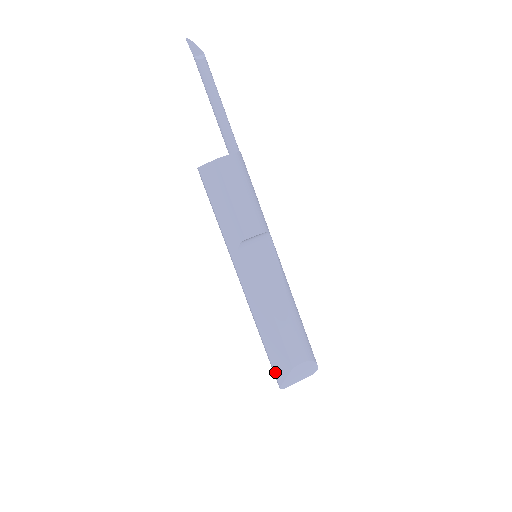
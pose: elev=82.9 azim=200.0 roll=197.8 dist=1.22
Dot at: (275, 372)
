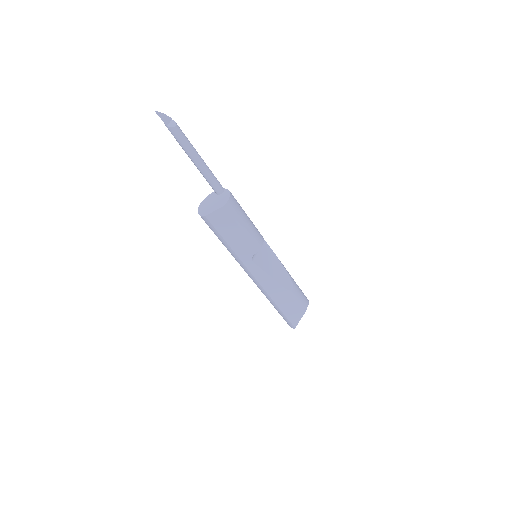
Dot at: (291, 321)
